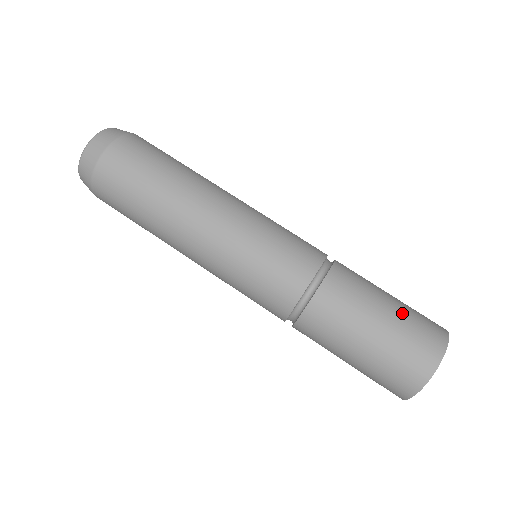
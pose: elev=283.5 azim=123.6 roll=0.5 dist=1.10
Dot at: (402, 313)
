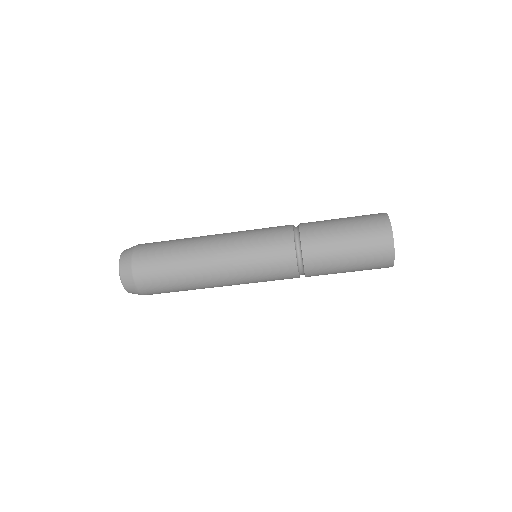
Dot at: (359, 267)
